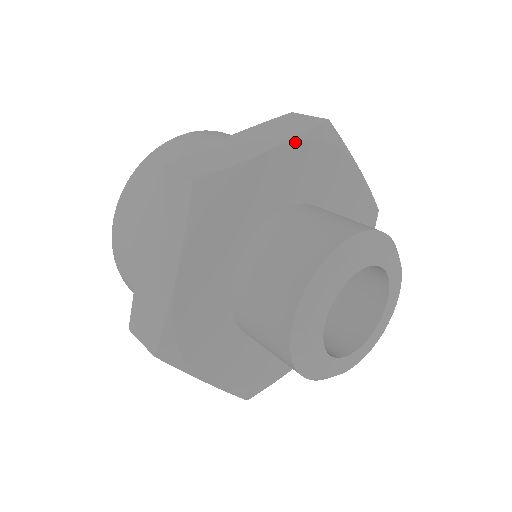
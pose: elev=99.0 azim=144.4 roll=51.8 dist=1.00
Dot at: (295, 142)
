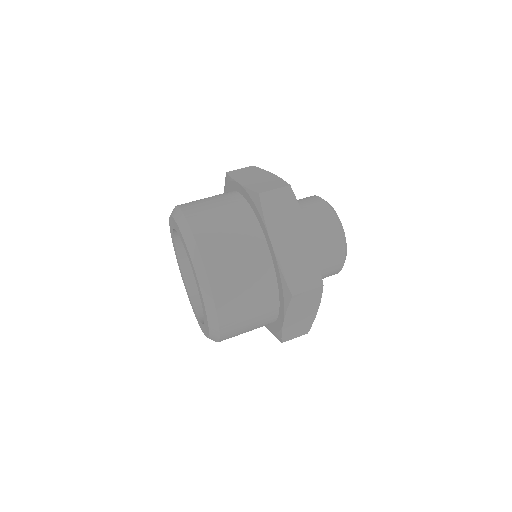
Dot at: (303, 217)
